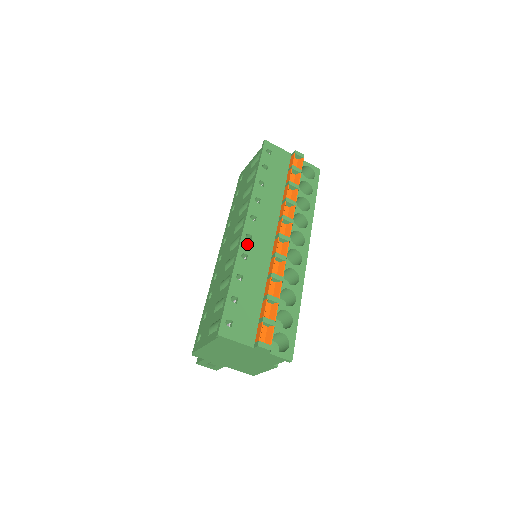
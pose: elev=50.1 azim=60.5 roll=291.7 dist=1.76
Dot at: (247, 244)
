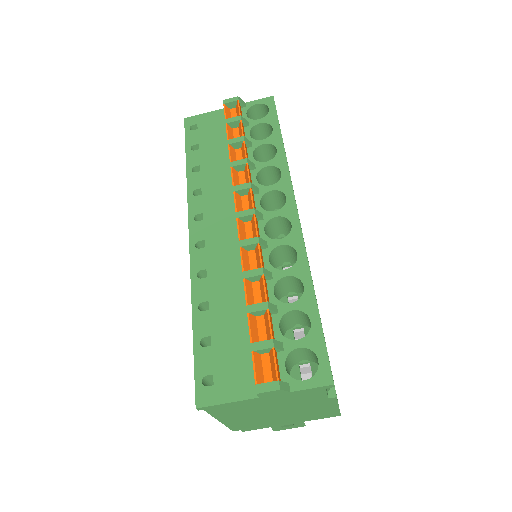
Dot at: (200, 256)
